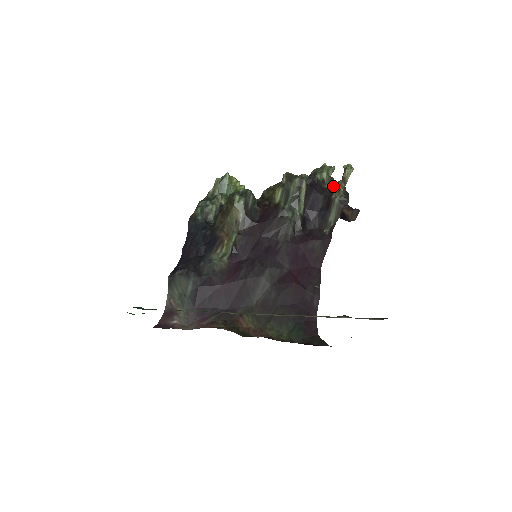
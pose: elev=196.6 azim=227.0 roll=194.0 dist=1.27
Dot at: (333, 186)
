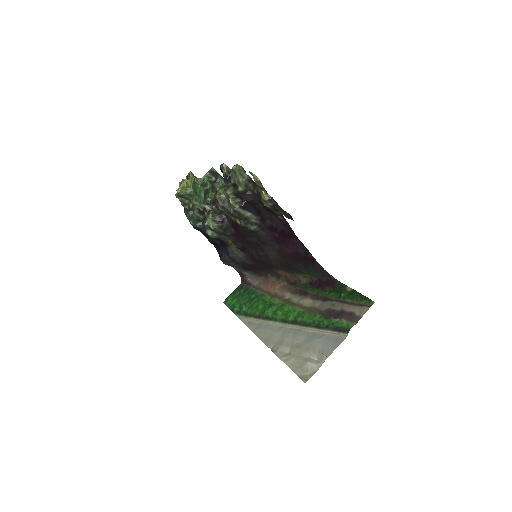
Dot at: (256, 187)
